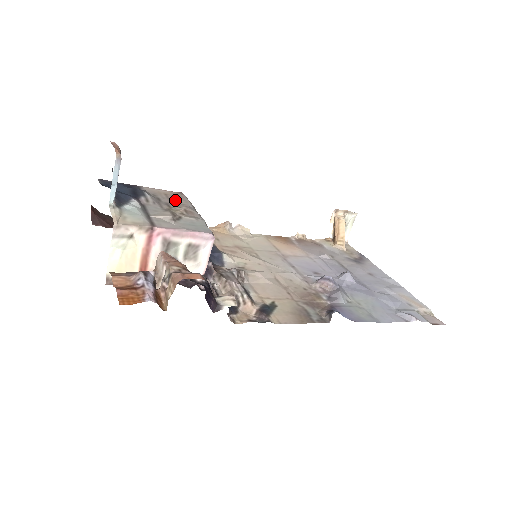
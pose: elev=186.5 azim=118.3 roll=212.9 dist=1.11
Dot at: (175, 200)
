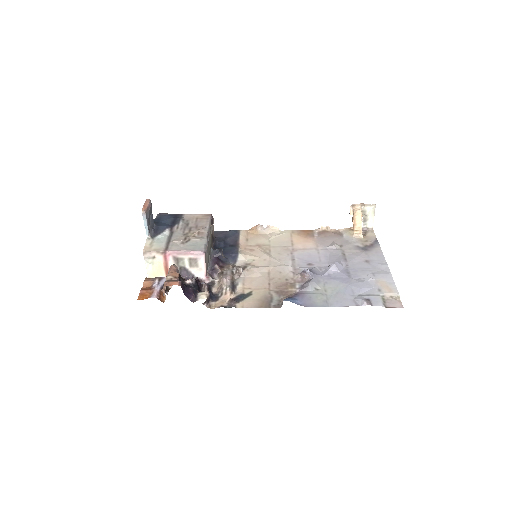
Dot at: (199, 223)
